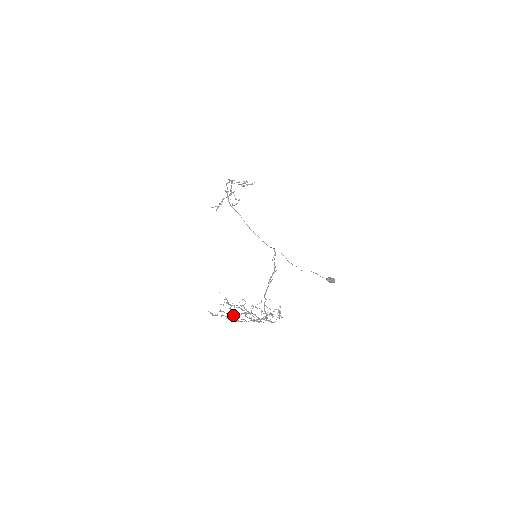
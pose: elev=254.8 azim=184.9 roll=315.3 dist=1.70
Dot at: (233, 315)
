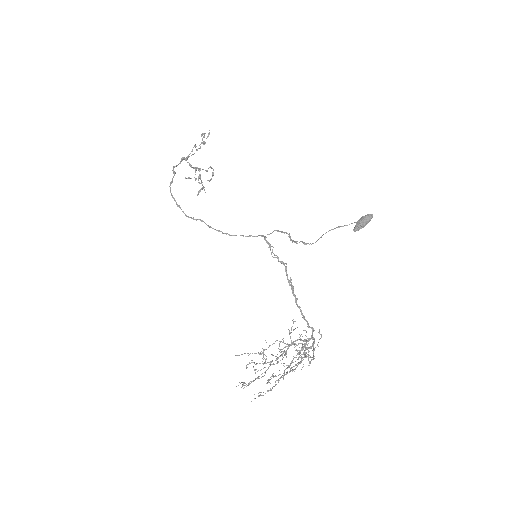
Dot at: occluded
